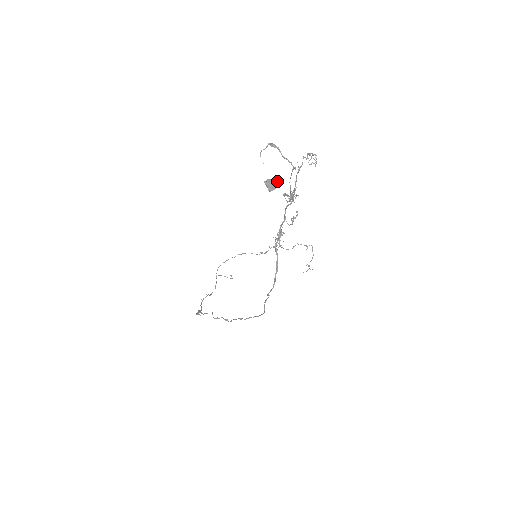
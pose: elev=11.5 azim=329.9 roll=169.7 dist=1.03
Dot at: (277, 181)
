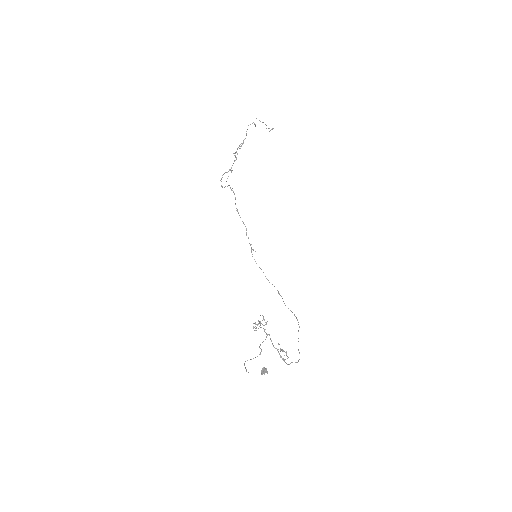
Dot at: (265, 371)
